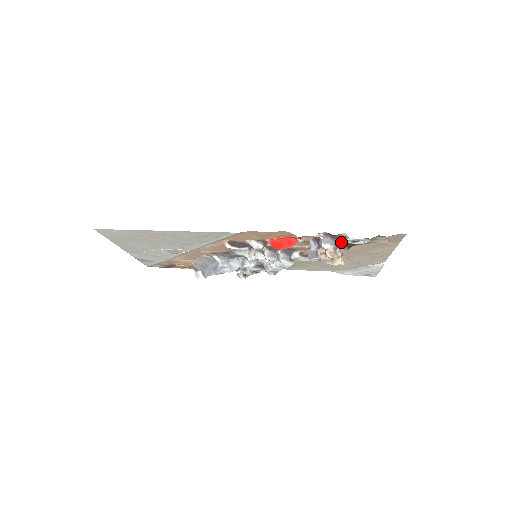
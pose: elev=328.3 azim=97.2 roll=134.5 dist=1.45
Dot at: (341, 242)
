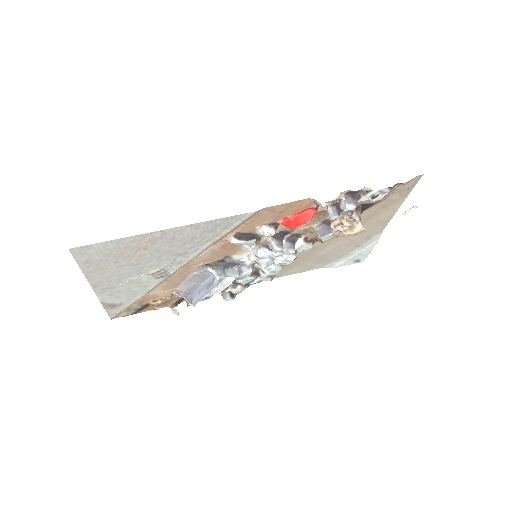
Dot at: (361, 200)
